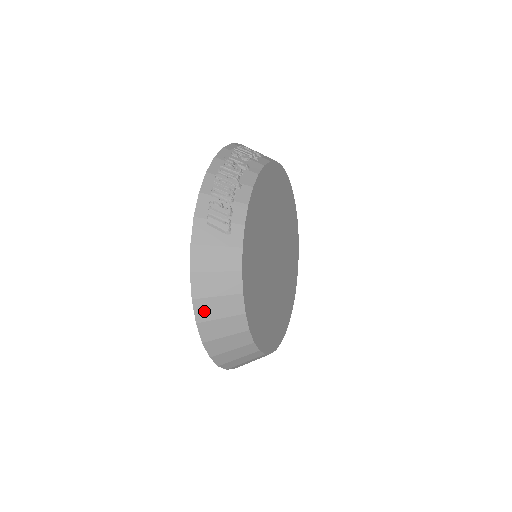
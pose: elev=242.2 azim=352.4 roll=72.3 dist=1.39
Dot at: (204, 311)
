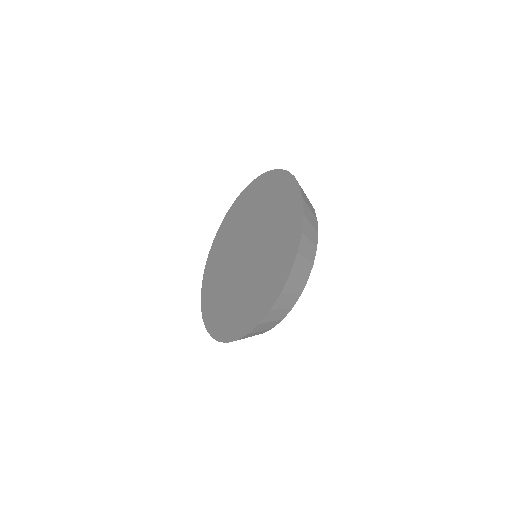
Dot at: (306, 211)
